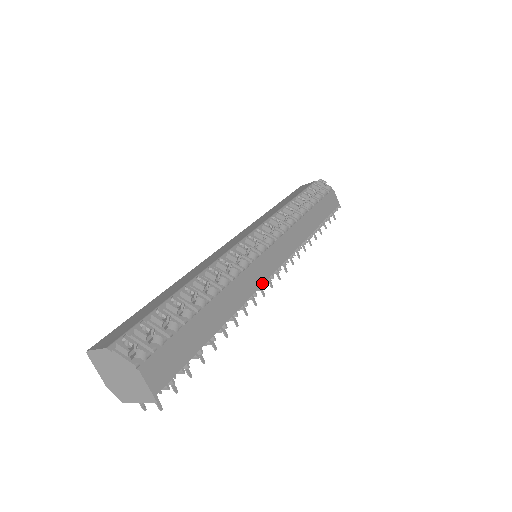
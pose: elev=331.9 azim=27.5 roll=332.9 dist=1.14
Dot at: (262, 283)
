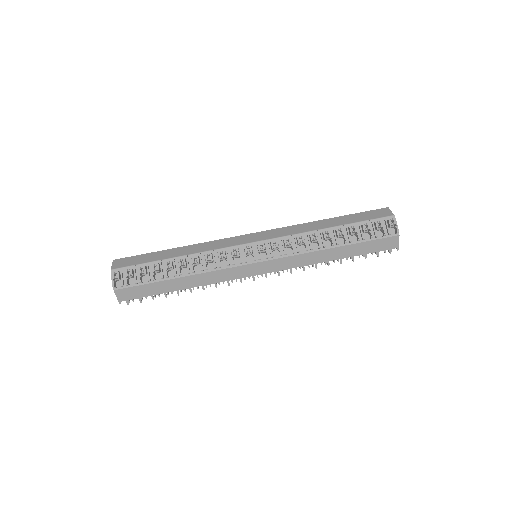
Dot at: (234, 279)
